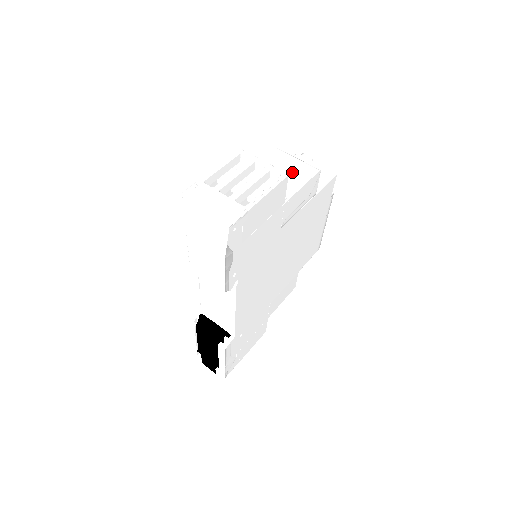
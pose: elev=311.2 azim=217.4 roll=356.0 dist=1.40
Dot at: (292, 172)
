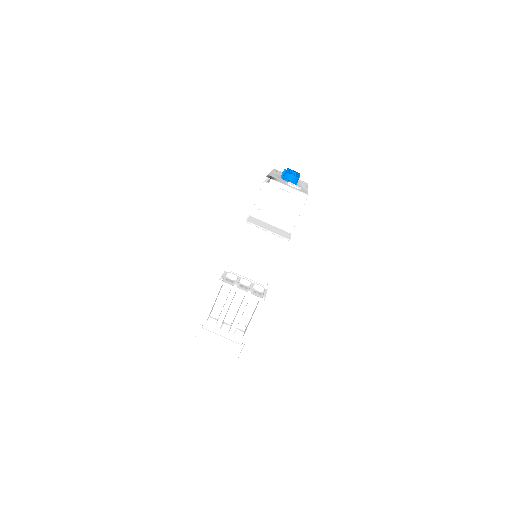
Dot at: (266, 252)
